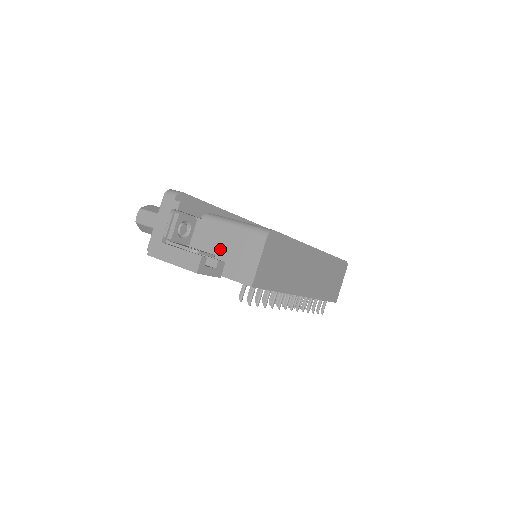
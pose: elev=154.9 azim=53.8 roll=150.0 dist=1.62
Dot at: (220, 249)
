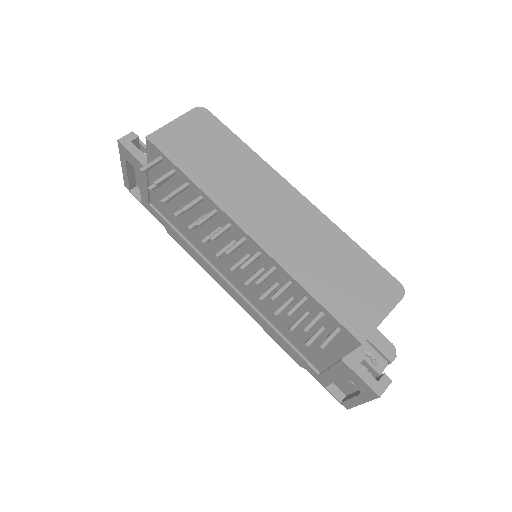
Dot at: occluded
